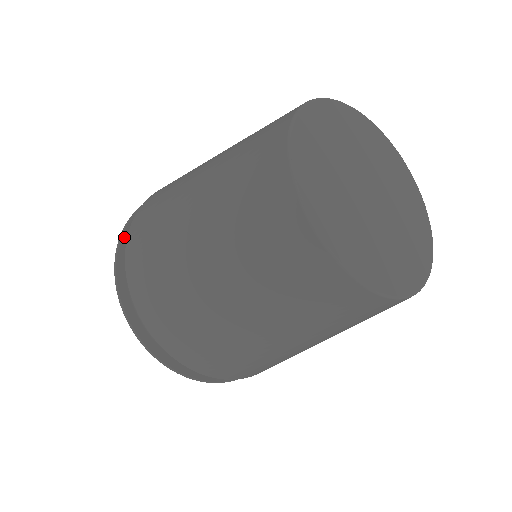
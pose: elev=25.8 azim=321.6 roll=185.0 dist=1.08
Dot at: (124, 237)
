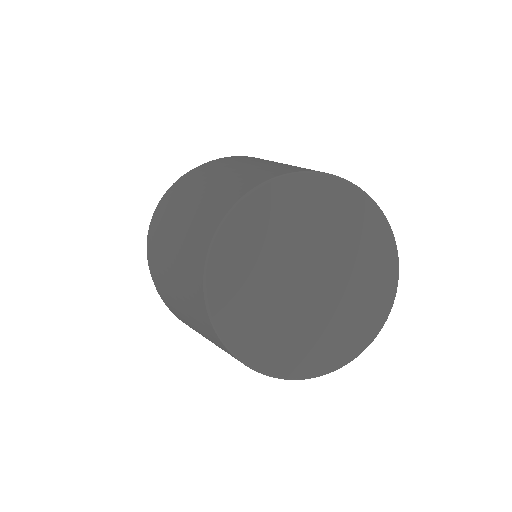
Dot at: occluded
